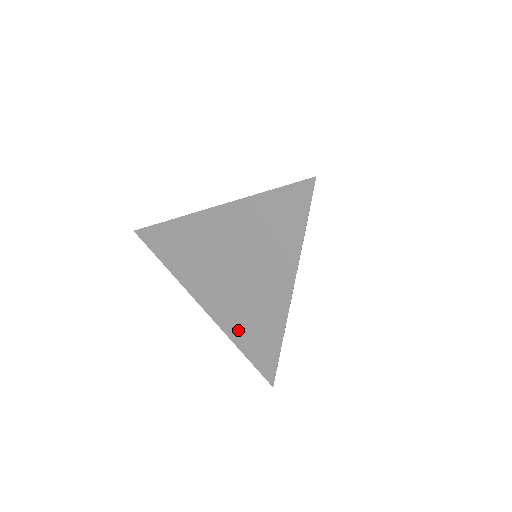
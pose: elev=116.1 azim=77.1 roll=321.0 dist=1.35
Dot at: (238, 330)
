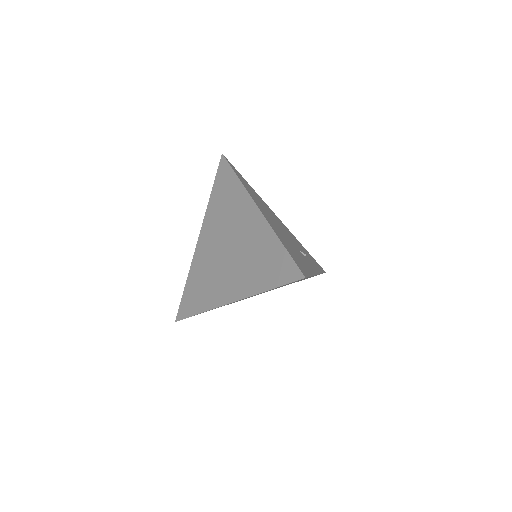
Dot at: (196, 275)
